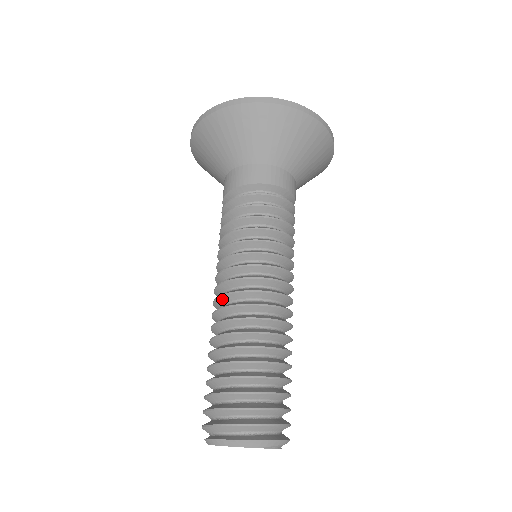
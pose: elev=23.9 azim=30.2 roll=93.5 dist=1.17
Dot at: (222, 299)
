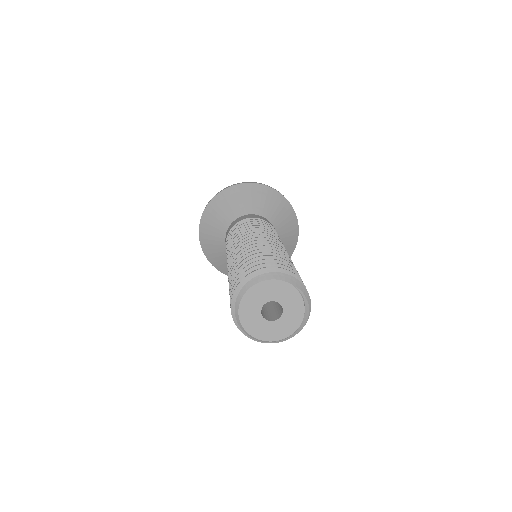
Dot at: occluded
